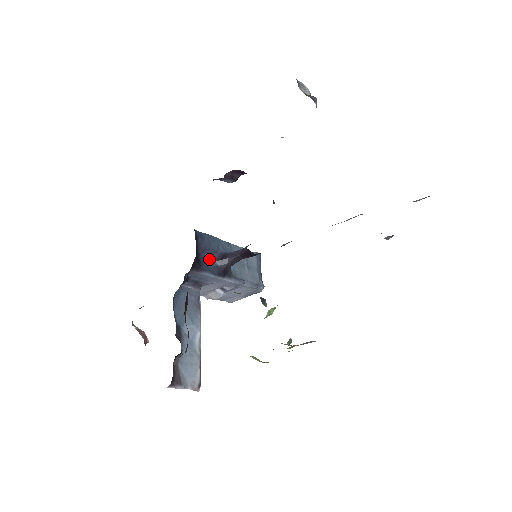
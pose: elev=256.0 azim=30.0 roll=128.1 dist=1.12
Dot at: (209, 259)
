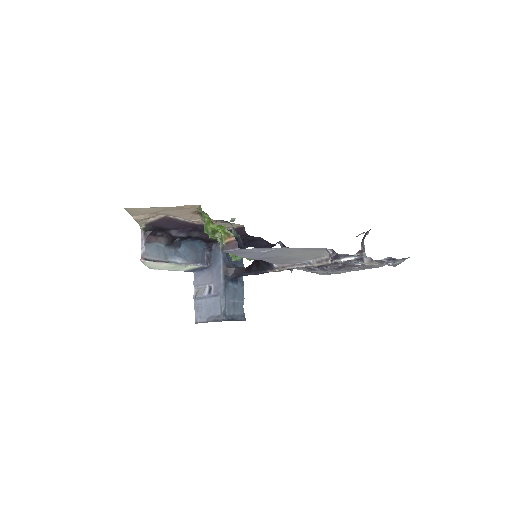
Dot at: (231, 259)
